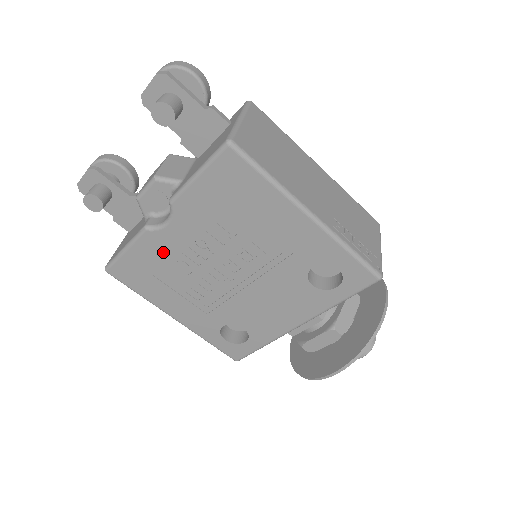
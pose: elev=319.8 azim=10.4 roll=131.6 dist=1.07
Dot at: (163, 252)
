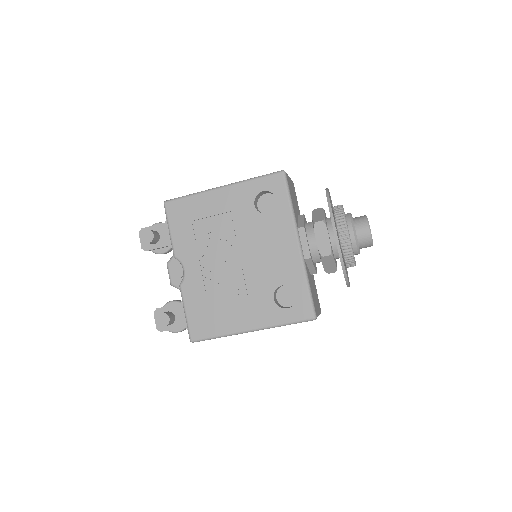
Dot at: (199, 289)
